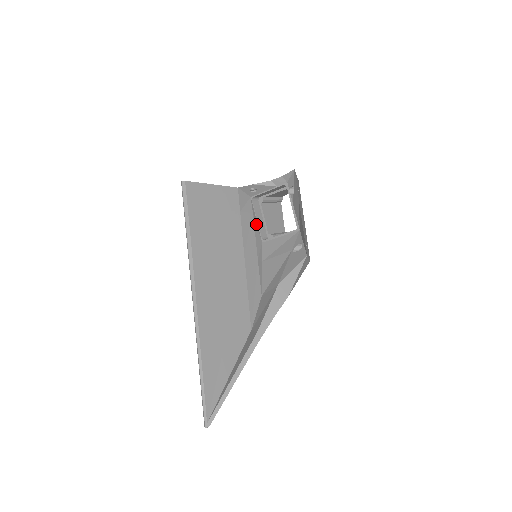
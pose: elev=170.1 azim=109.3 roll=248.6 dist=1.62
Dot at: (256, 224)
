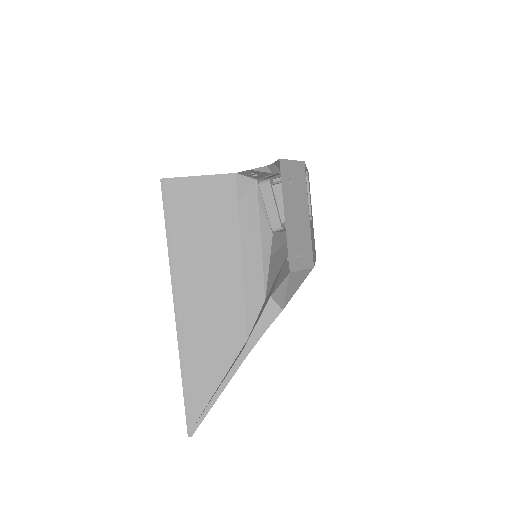
Dot at: (263, 213)
